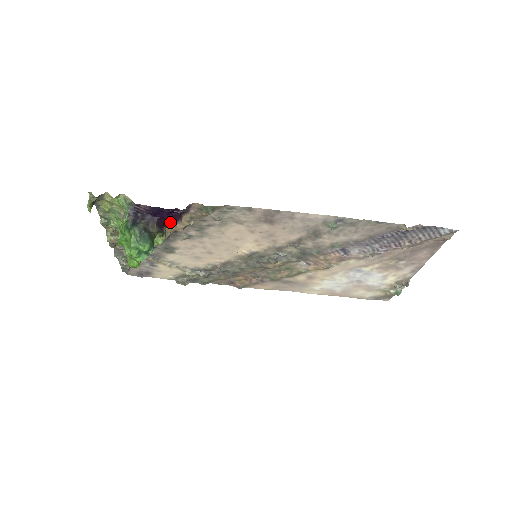
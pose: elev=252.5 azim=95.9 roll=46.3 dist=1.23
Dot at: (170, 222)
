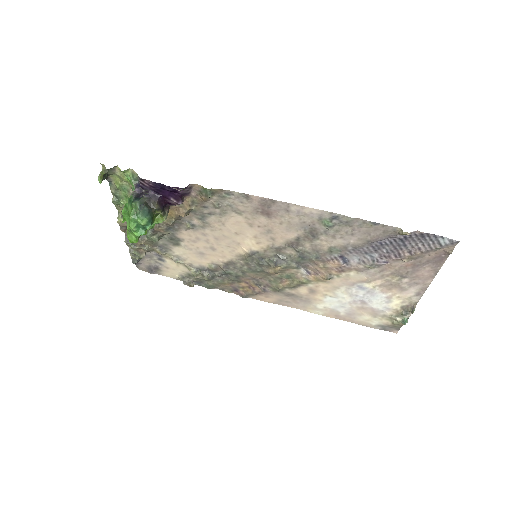
Dot at: (172, 203)
